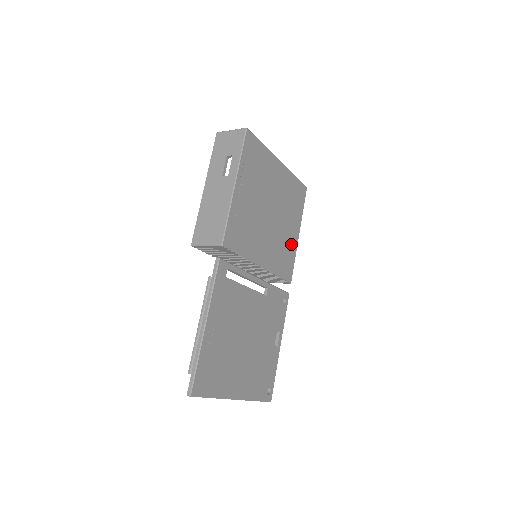
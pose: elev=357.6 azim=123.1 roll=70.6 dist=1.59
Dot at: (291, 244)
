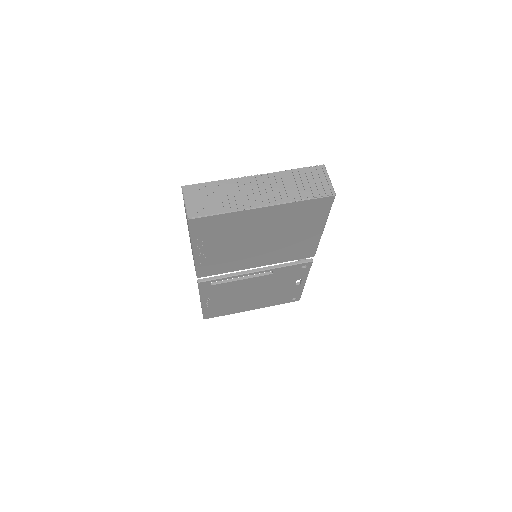
Dot at: (308, 240)
